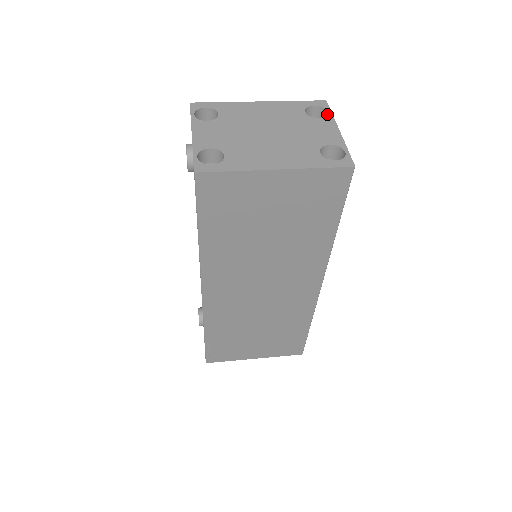
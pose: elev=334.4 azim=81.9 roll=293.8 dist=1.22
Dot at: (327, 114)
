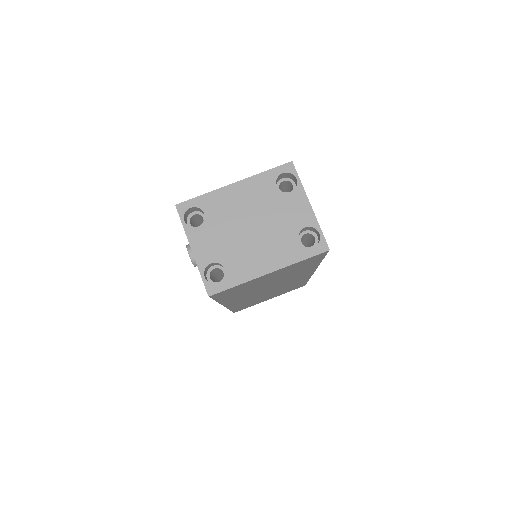
Dot at: (296, 180)
